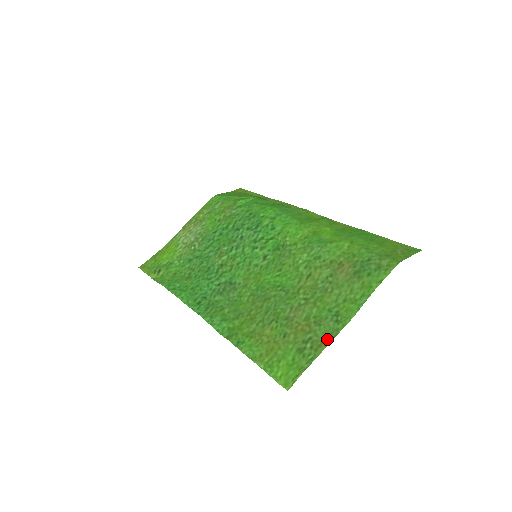
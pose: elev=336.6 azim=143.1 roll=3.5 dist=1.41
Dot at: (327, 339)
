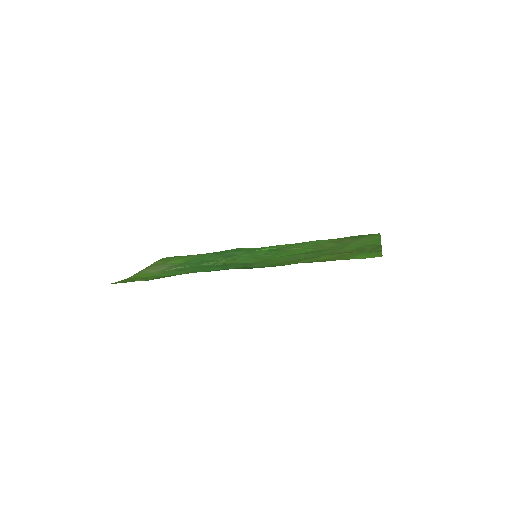
Dot at: (377, 247)
